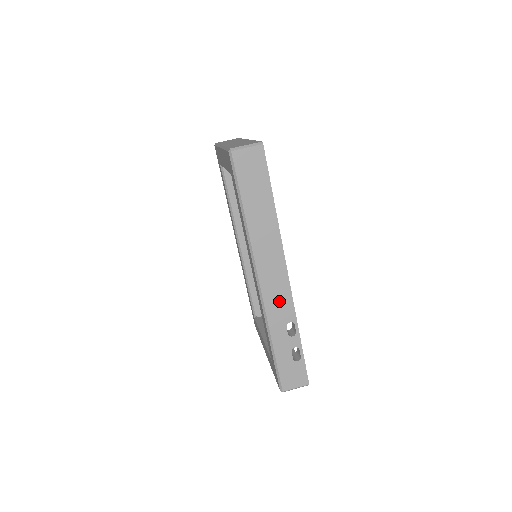
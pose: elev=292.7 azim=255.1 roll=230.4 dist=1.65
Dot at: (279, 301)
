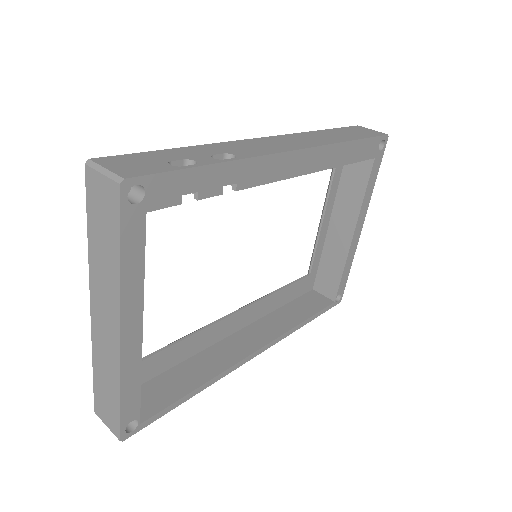
Dot at: (255, 148)
